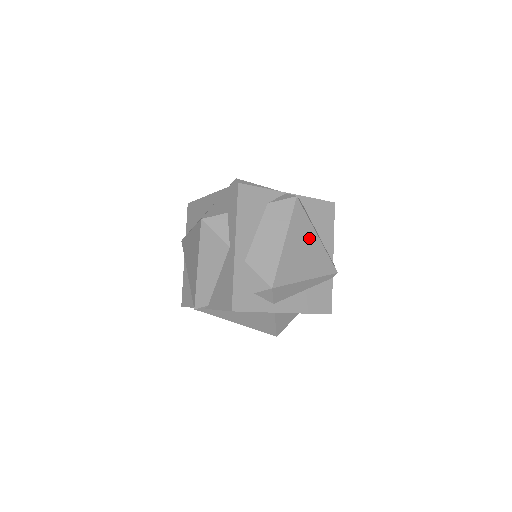
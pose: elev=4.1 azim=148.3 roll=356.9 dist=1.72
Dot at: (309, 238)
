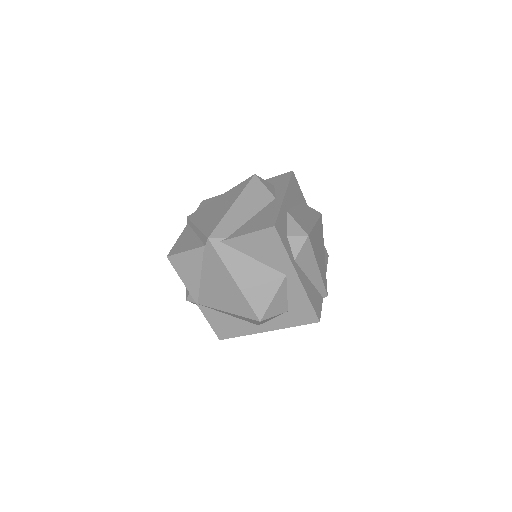
Dot at: (322, 246)
